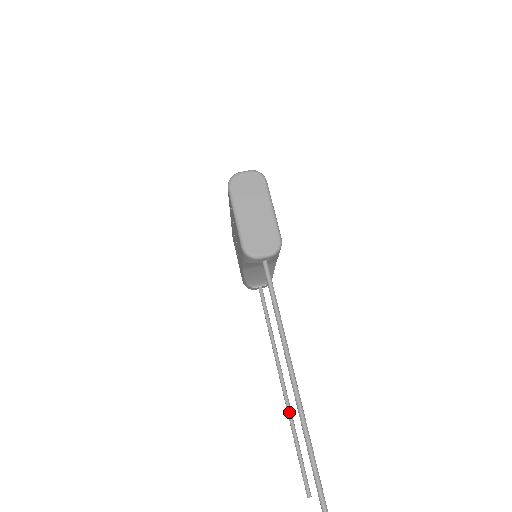
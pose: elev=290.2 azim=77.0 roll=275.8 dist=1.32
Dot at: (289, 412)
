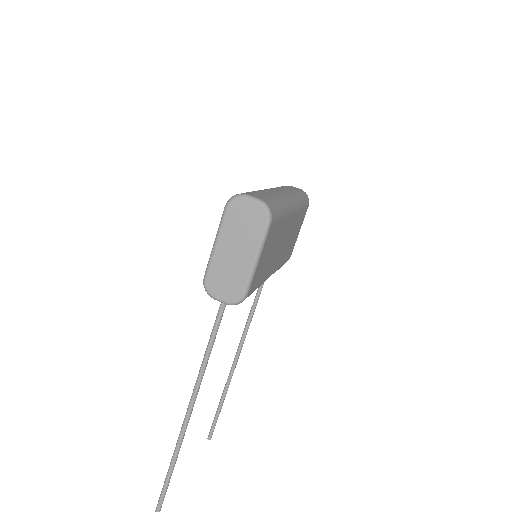
Dot at: (229, 378)
